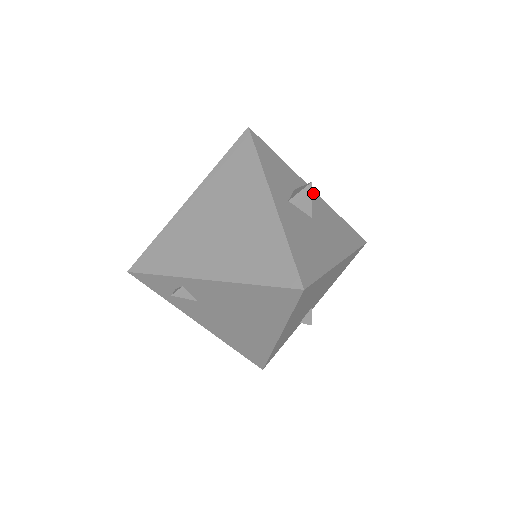
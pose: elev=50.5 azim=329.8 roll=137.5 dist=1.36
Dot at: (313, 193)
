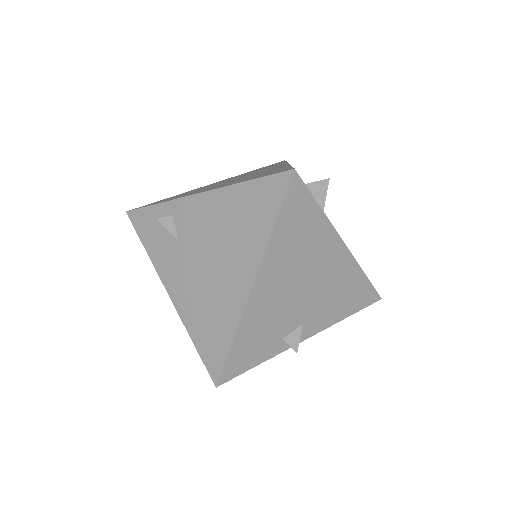
Dot at: occluded
